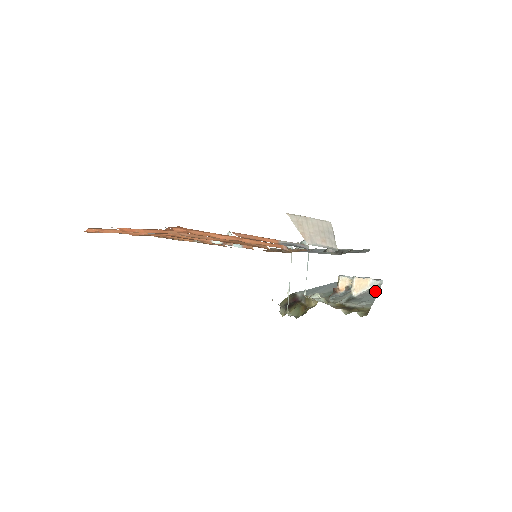
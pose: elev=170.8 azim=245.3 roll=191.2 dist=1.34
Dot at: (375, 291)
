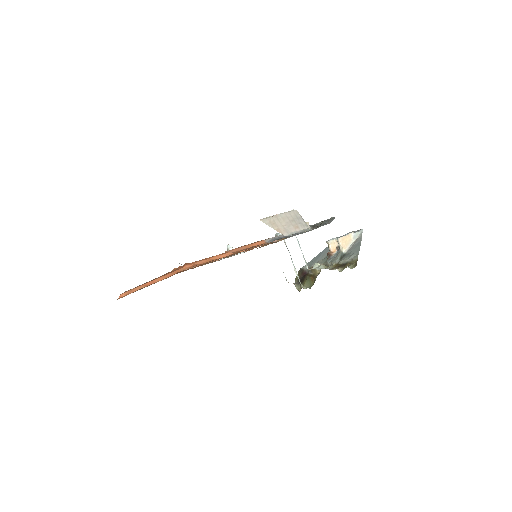
Dot at: (359, 242)
